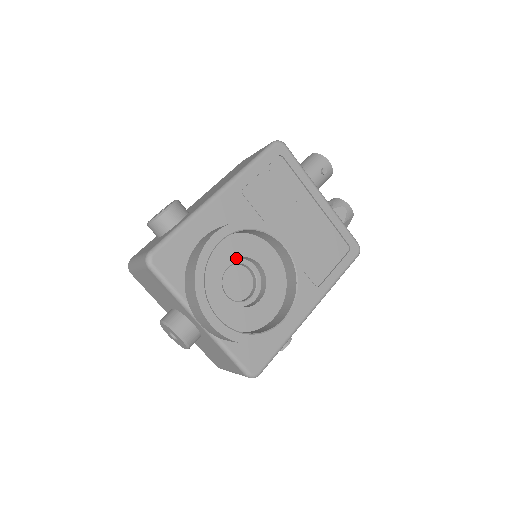
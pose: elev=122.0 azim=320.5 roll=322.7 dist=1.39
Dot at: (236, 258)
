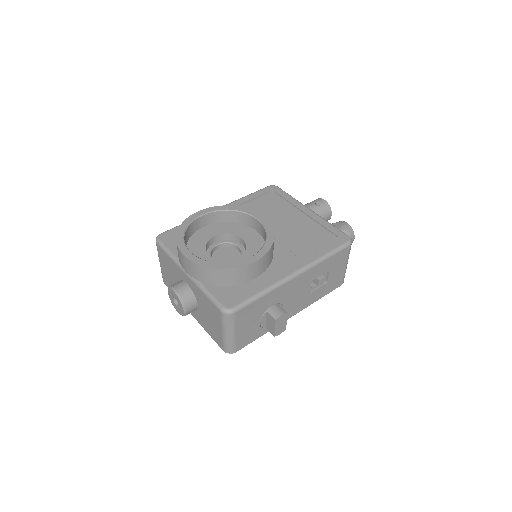
Dot at: (226, 240)
